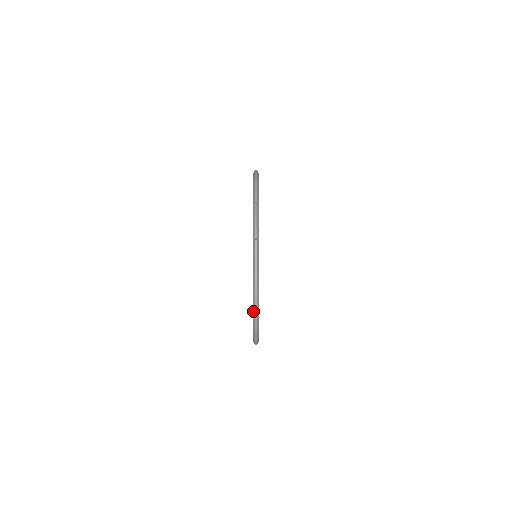
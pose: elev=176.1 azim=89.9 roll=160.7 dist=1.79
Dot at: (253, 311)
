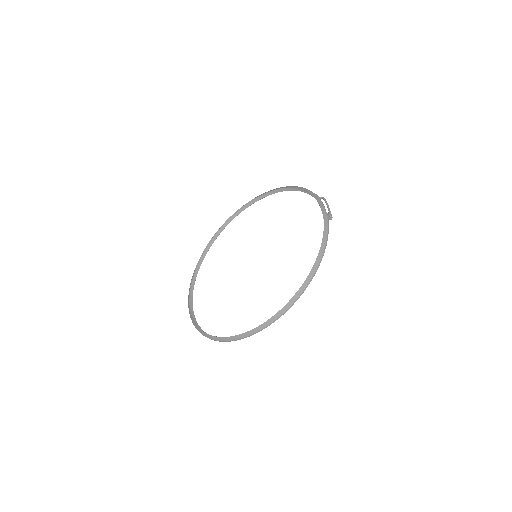
Dot at: (306, 281)
